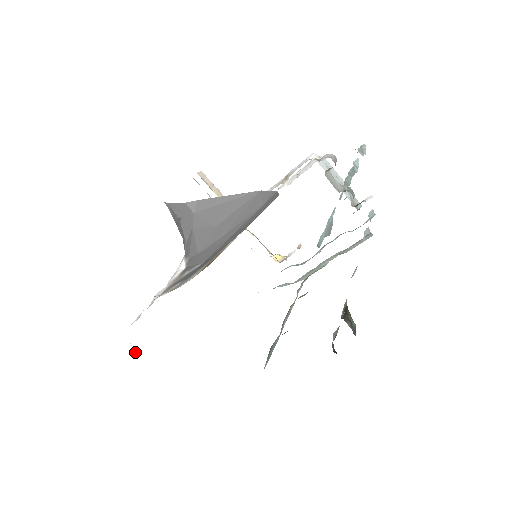
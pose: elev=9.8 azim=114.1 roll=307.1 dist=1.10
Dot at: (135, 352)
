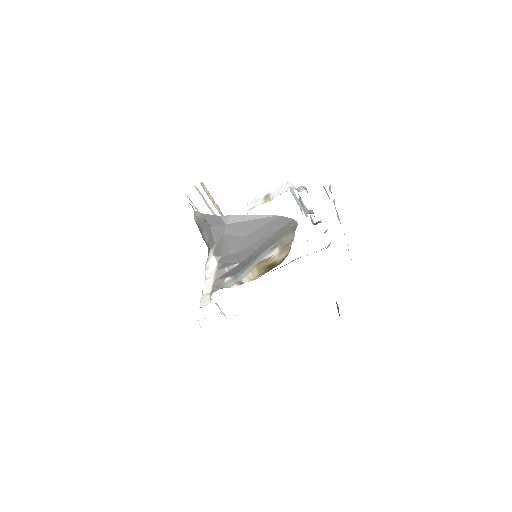
Dot at: occluded
